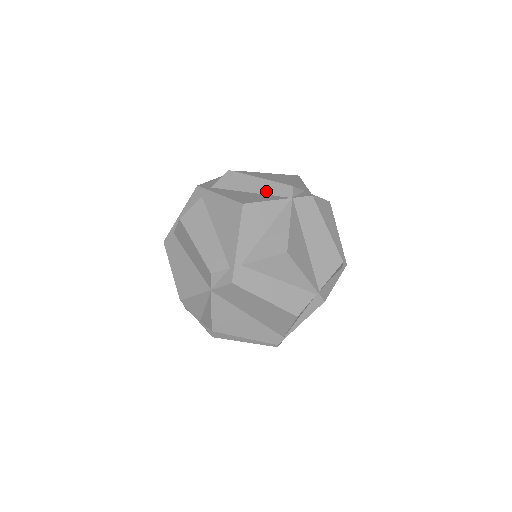
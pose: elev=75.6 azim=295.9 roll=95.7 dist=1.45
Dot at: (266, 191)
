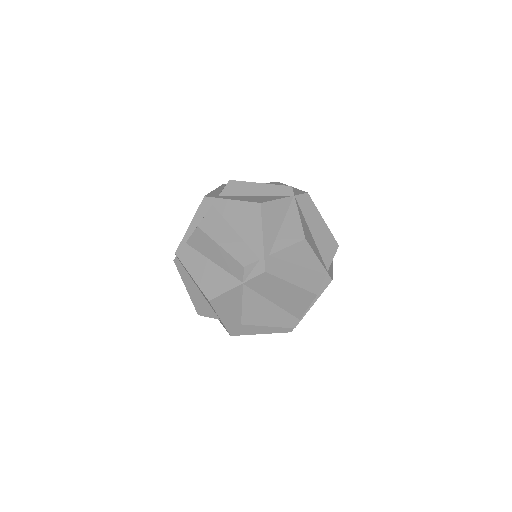
Dot at: (270, 193)
